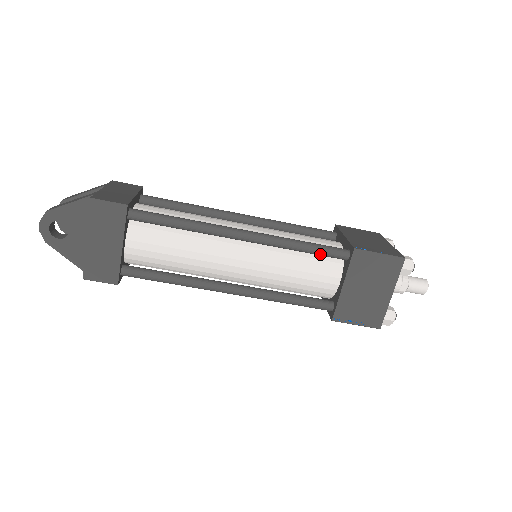
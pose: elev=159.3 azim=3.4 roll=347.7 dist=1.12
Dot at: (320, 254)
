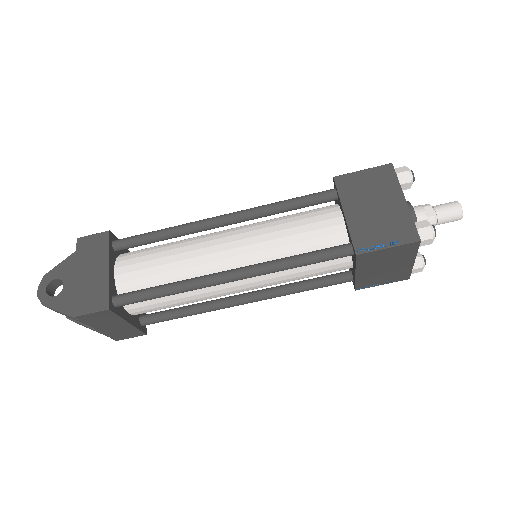
Dot at: (306, 202)
